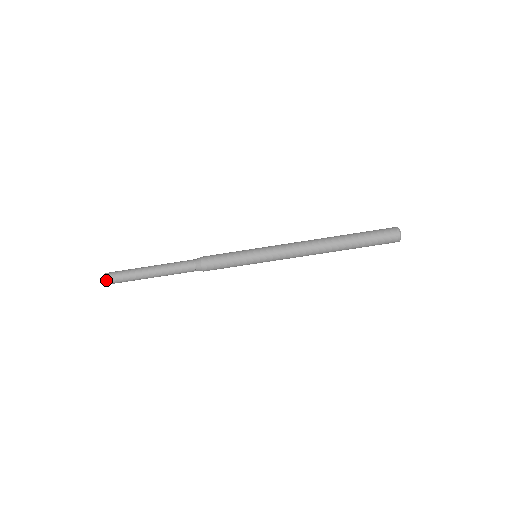
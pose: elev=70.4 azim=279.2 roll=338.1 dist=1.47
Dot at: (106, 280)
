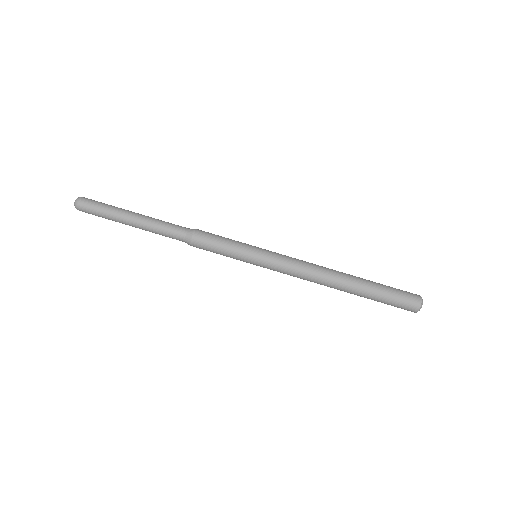
Dot at: (80, 199)
